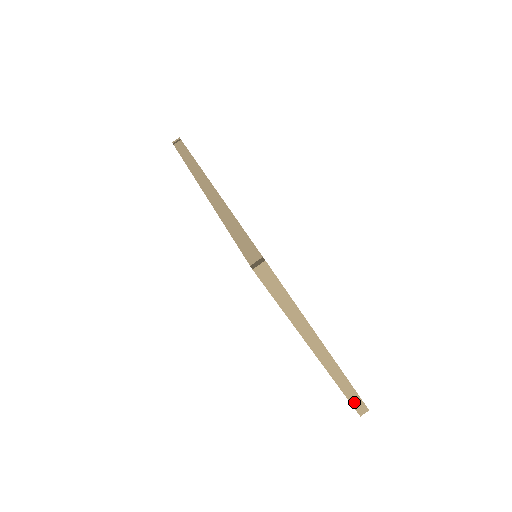
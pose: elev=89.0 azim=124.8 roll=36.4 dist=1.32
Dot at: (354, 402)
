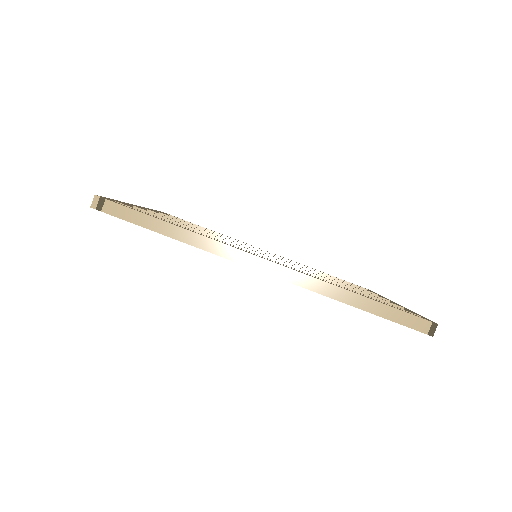
Dot at: occluded
